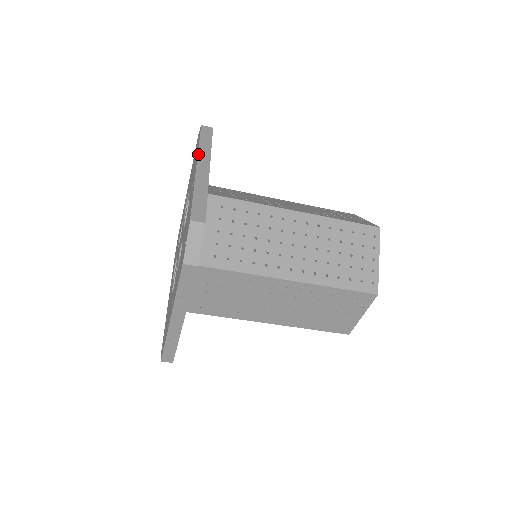
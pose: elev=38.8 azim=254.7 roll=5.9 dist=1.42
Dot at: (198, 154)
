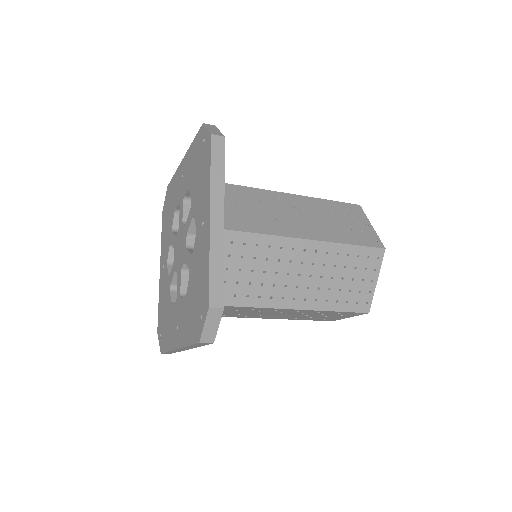
Dot at: (210, 193)
